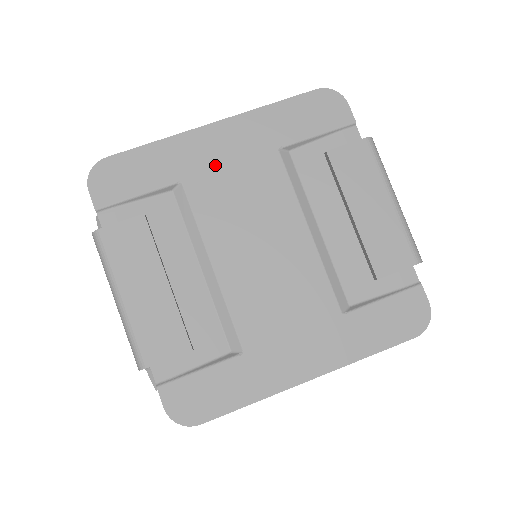
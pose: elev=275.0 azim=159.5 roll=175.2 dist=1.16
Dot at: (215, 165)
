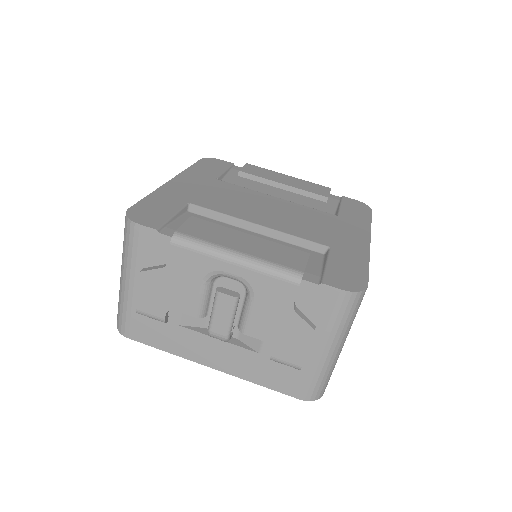
Dot at: (196, 192)
